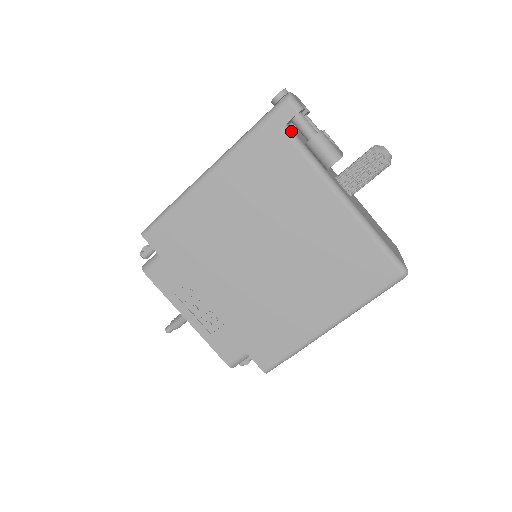
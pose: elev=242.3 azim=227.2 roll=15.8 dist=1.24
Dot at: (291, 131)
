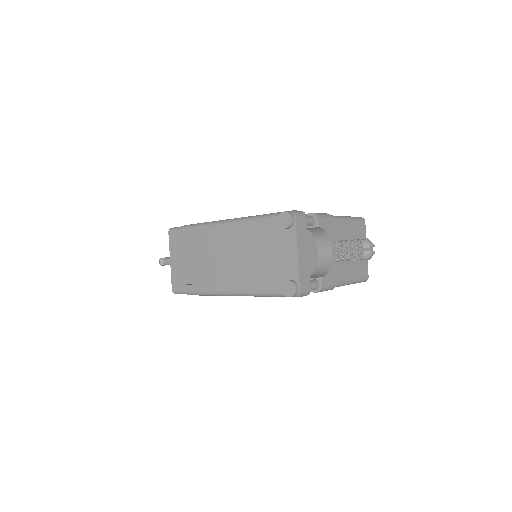
Dot at: occluded
